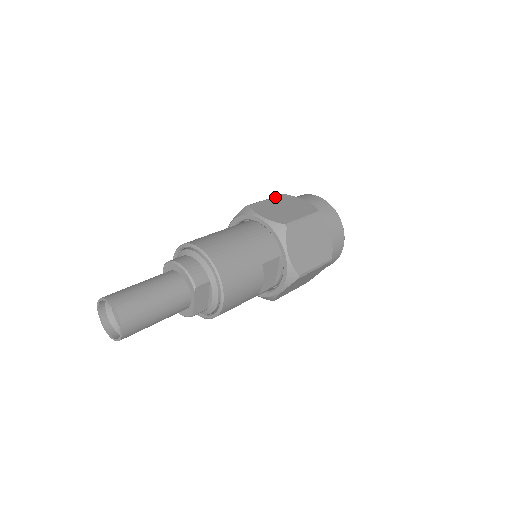
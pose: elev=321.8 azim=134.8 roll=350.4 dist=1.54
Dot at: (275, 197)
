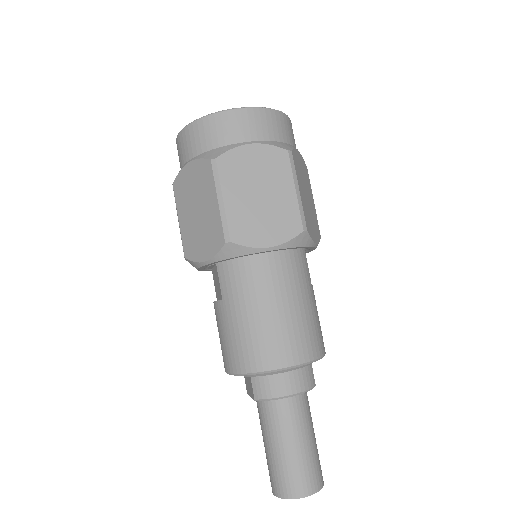
Dot at: (222, 182)
